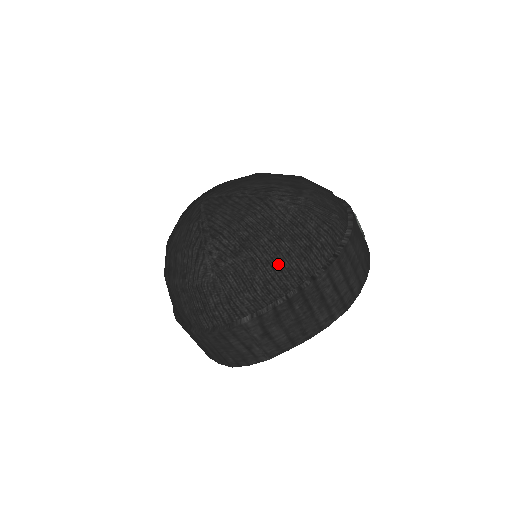
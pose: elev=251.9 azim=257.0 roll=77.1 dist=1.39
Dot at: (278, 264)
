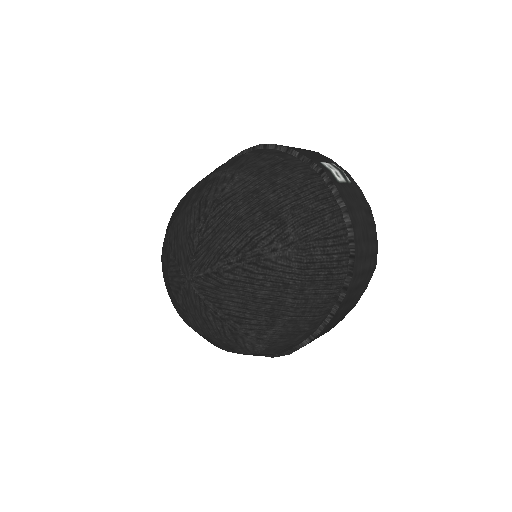
Dot at: (312, 307)
